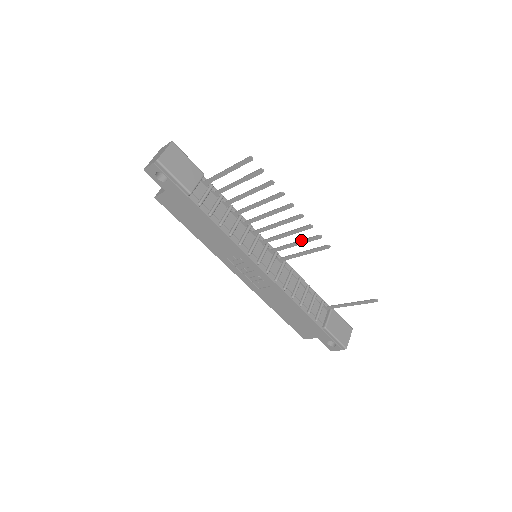
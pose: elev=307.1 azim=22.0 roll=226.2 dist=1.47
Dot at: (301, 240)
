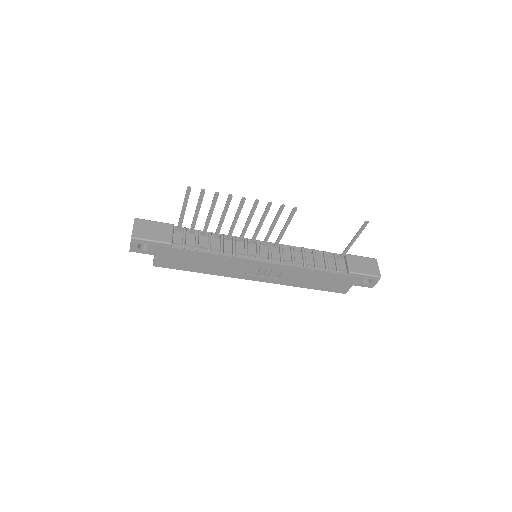
Dot at: (274, 219)
